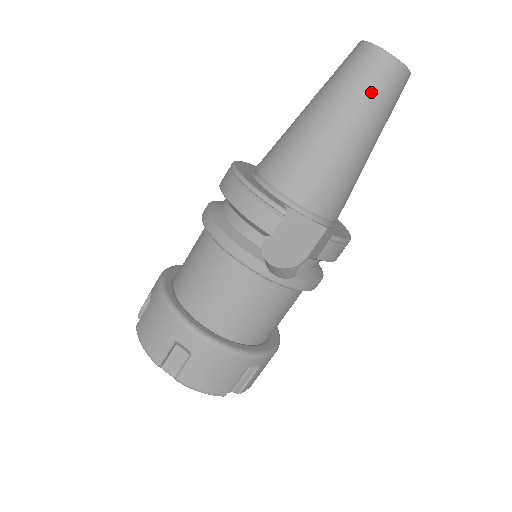
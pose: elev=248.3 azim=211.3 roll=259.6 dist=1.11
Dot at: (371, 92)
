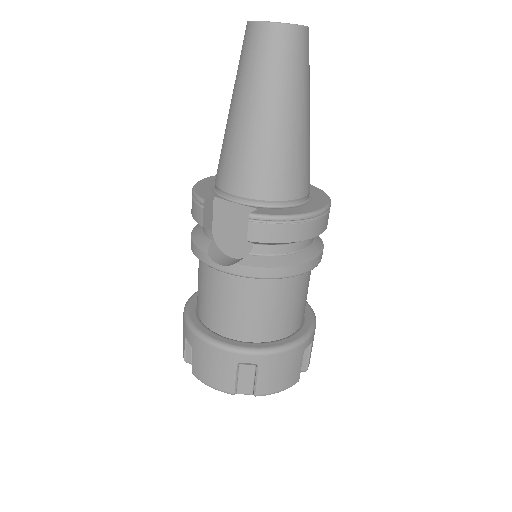
Dot at: (250, 64)
